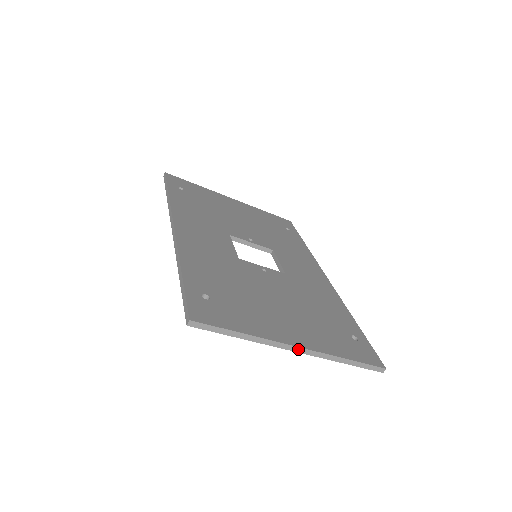
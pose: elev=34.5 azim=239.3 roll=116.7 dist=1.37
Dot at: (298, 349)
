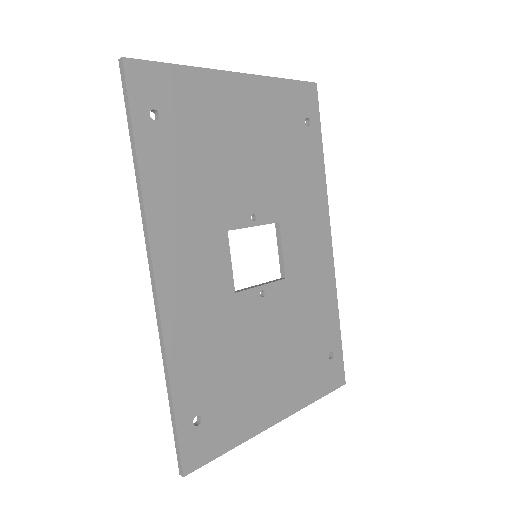
Dot at: (276, 422)
